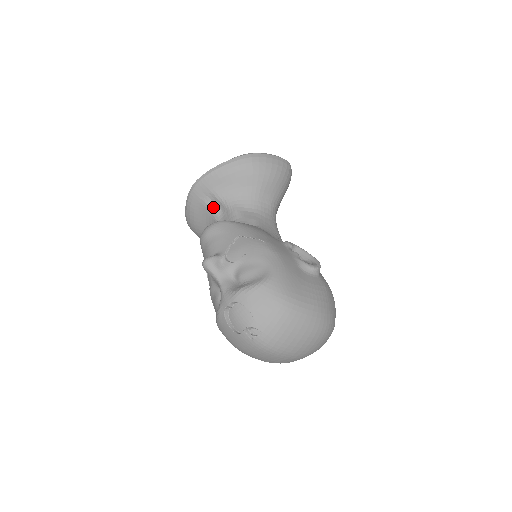
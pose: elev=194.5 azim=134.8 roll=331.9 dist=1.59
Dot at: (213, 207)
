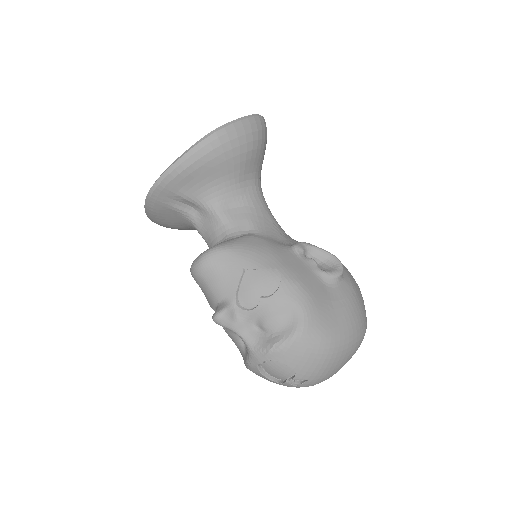
Dot at: (184, 209)
